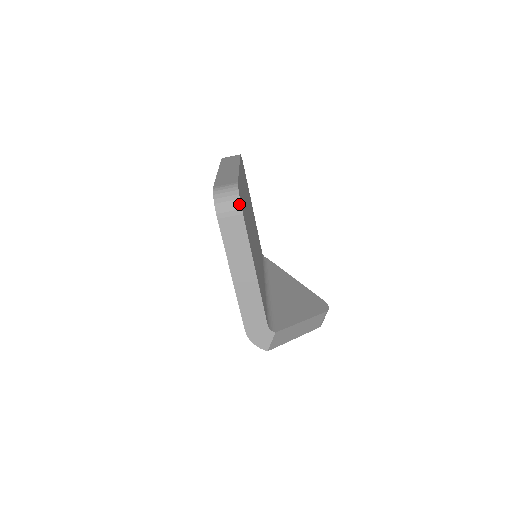
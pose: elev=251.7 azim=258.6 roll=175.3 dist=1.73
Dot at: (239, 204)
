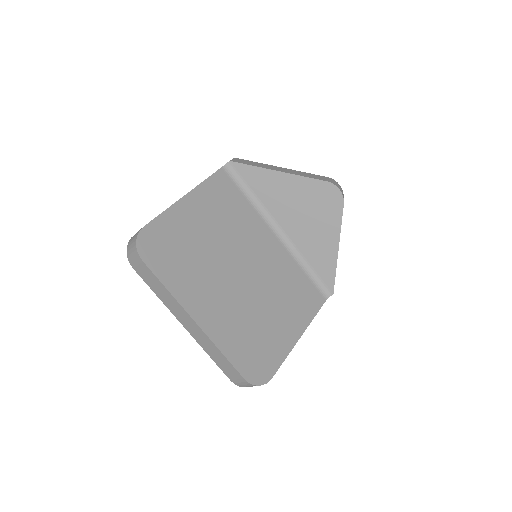
Dot at: occluded
